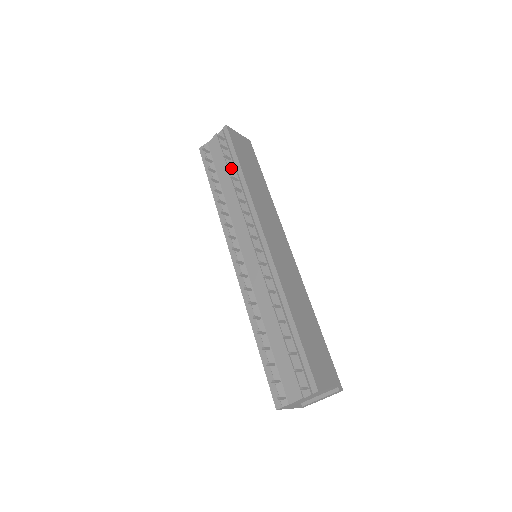
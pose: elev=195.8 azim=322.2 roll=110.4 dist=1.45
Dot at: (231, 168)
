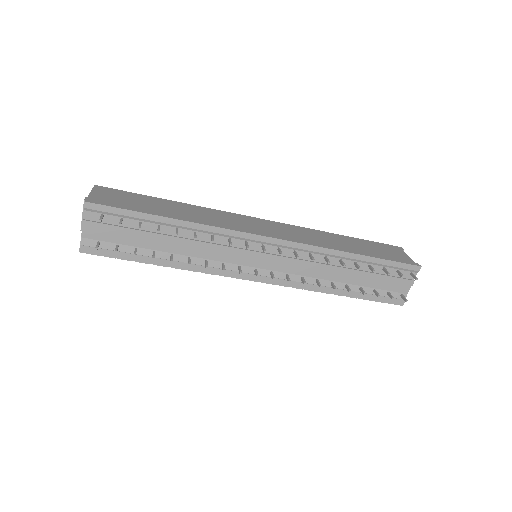
Dot at: (159, 229)
